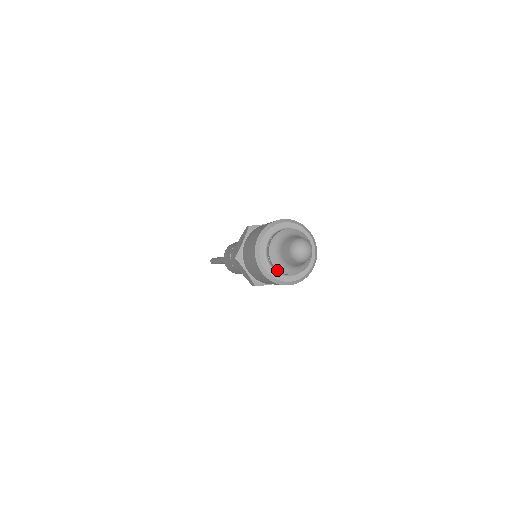
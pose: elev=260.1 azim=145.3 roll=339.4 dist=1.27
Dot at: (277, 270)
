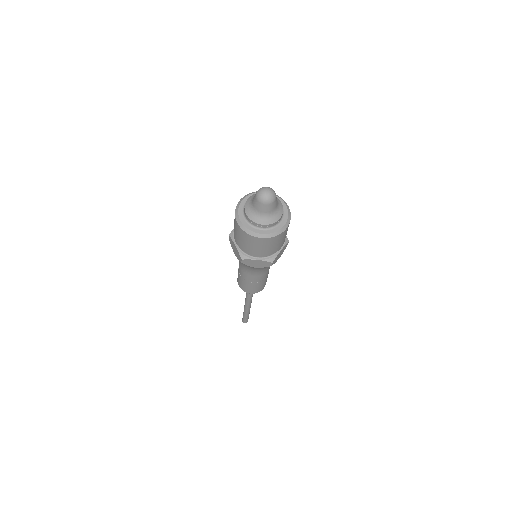
Dot at: (268, 226)
